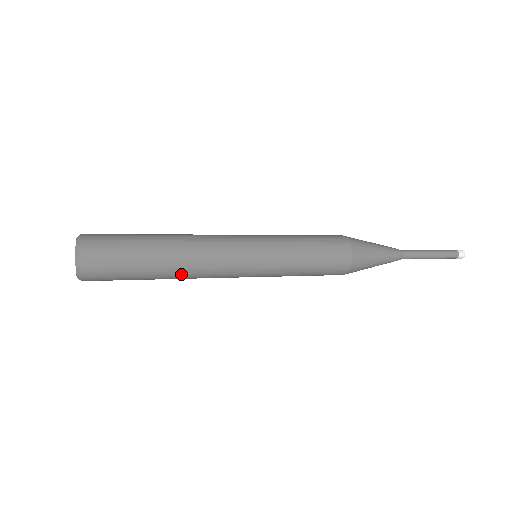
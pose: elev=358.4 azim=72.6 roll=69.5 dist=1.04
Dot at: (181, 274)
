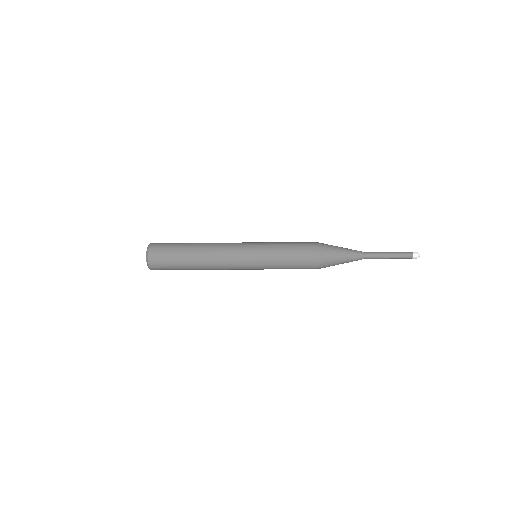
Dot at: (207, 269)
